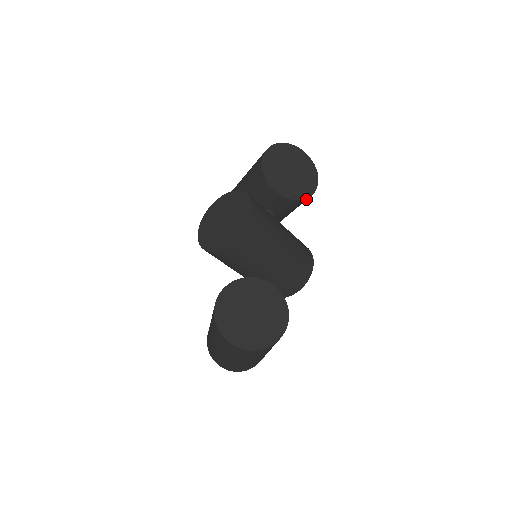
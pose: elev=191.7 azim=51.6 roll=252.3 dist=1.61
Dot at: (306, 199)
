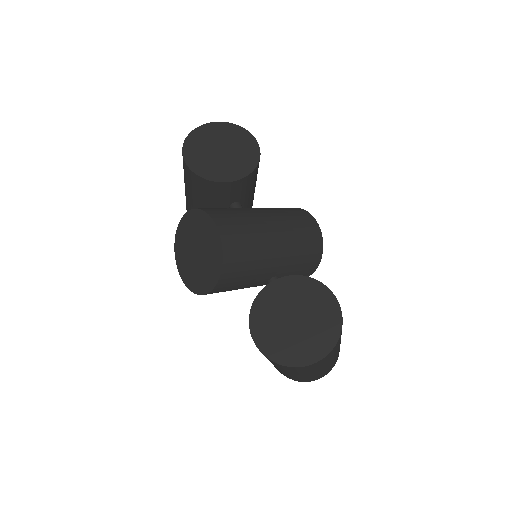
Dot at: (258, 165)
